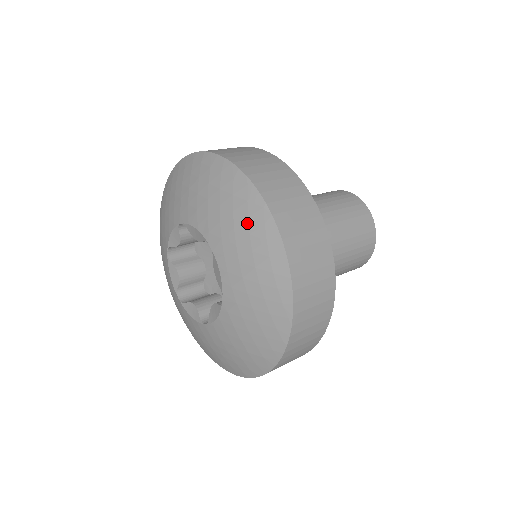
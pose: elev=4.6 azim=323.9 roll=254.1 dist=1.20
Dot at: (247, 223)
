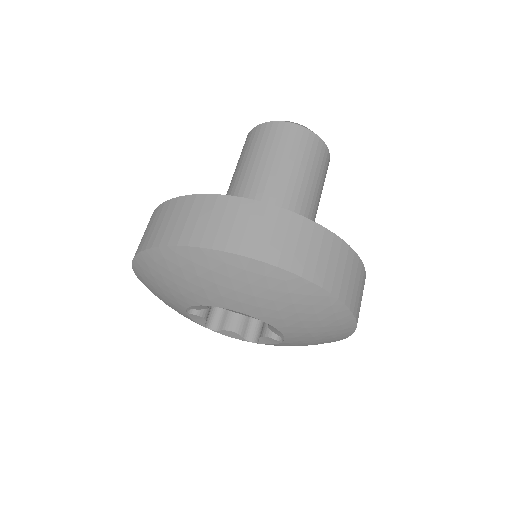
Dot at: (312, 309)
